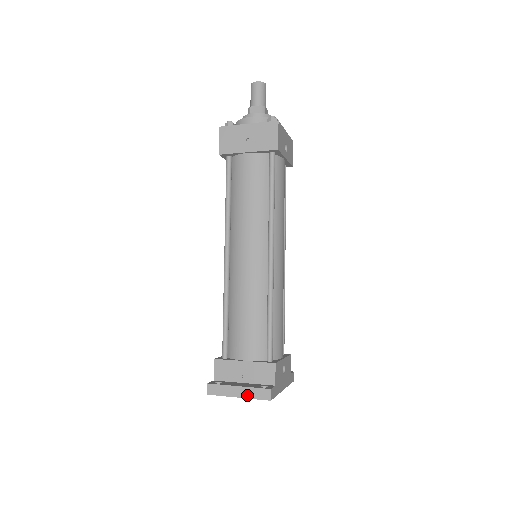
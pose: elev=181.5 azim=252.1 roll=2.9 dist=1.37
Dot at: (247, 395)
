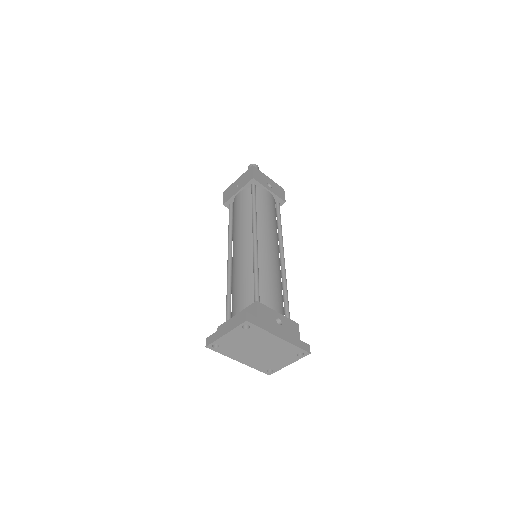
Dot at: (231, 328)
